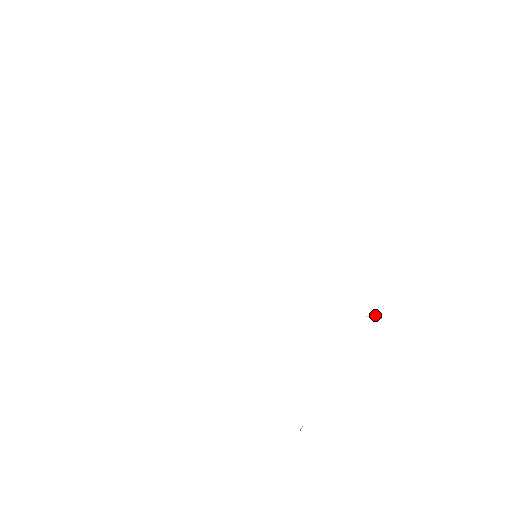
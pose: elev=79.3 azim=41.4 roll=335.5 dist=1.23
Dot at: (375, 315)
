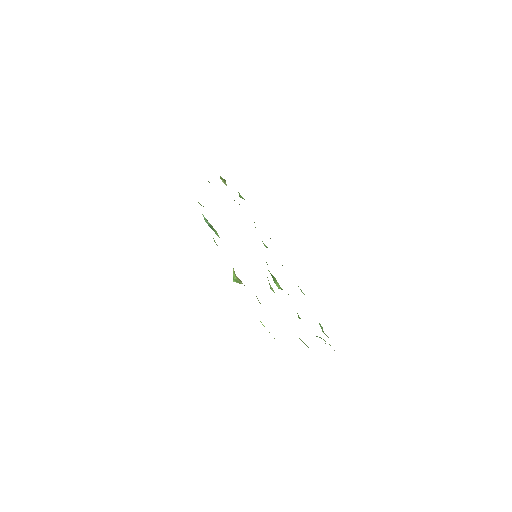
Dot at: occluded
